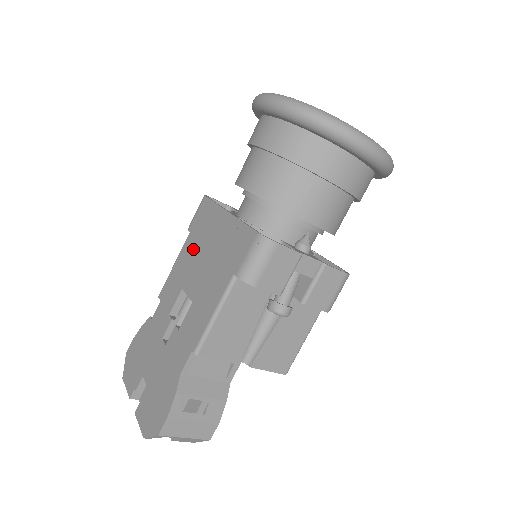
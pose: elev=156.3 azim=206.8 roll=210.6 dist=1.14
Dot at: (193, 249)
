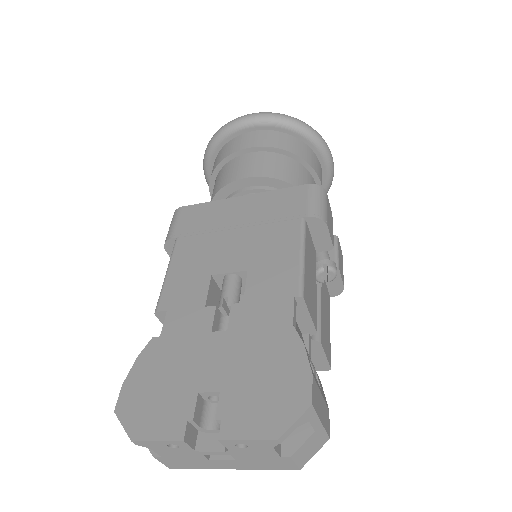
Dot at: (201, 242)
